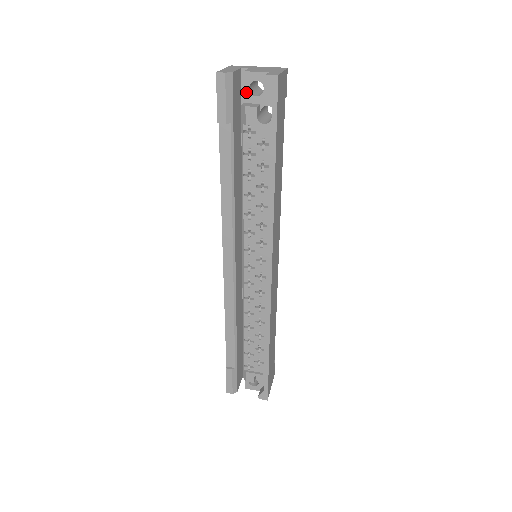
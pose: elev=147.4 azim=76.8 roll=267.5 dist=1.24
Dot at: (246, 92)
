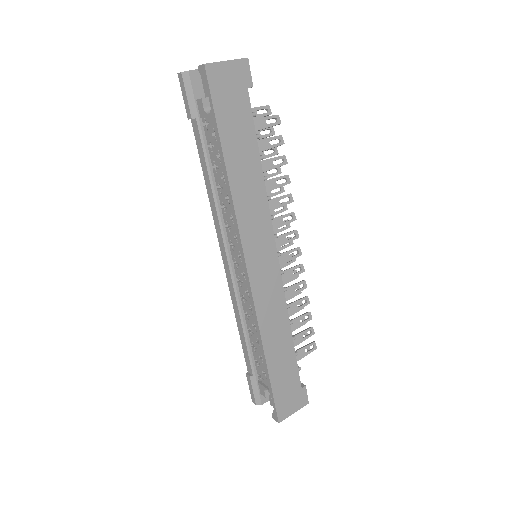
Dot at: (205, 87)
